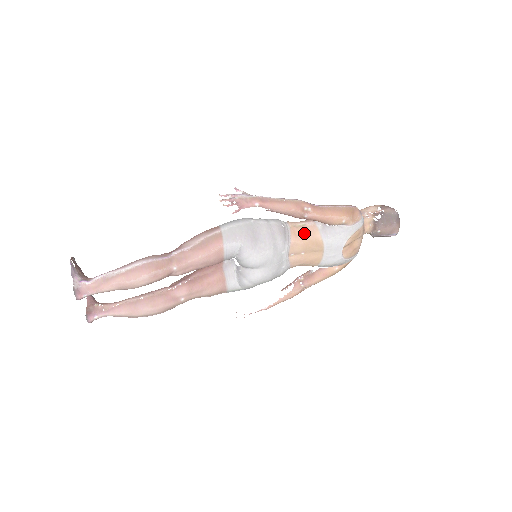
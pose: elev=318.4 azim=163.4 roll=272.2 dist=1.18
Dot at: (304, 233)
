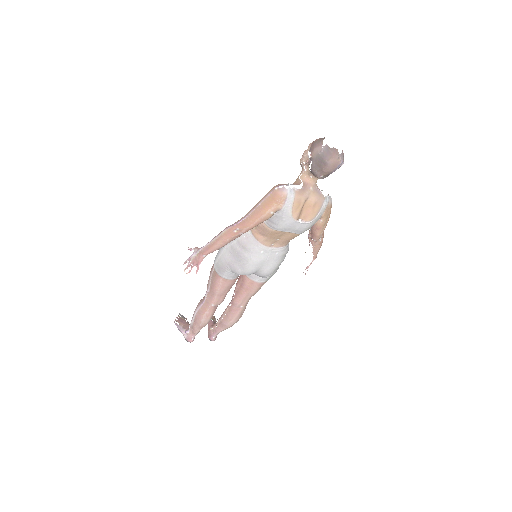
Dot at: (261, 232)
